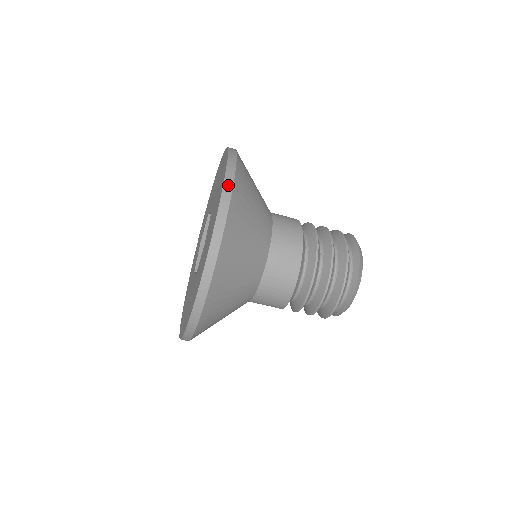
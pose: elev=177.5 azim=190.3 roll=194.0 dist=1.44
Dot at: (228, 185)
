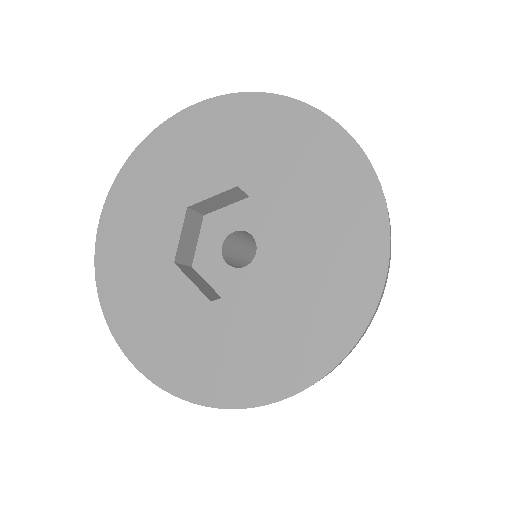
Dot at: (328, 117)
